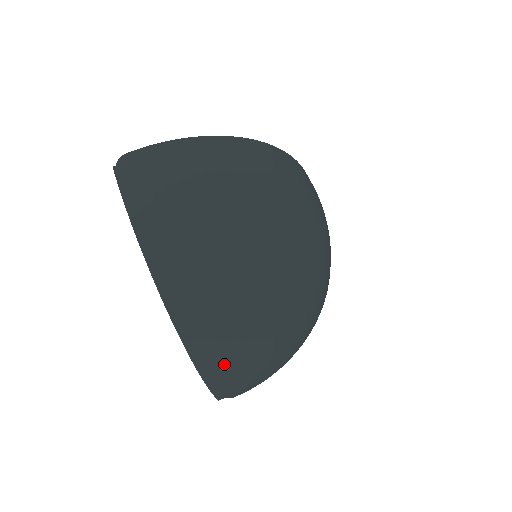
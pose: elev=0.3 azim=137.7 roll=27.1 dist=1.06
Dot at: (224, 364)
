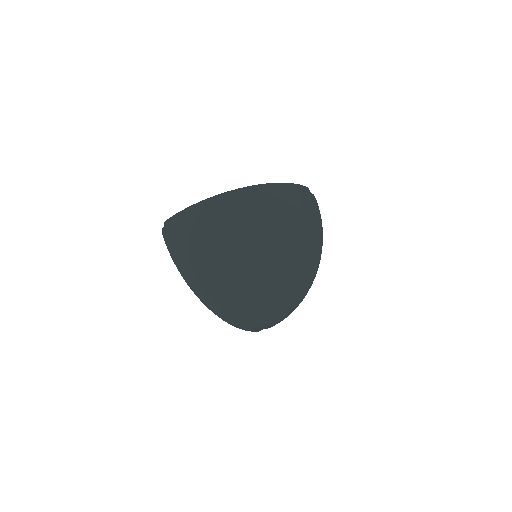
Dot at: (245, 321)
